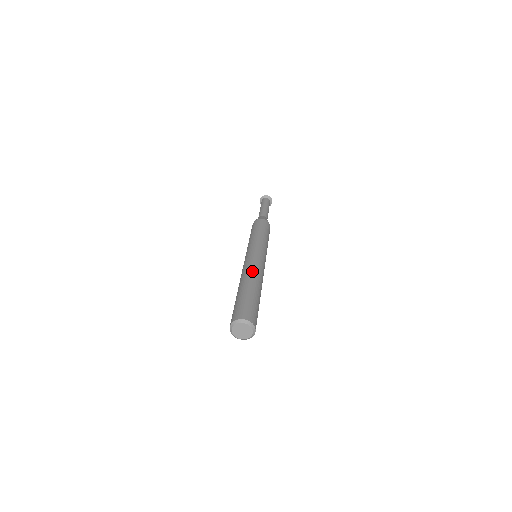
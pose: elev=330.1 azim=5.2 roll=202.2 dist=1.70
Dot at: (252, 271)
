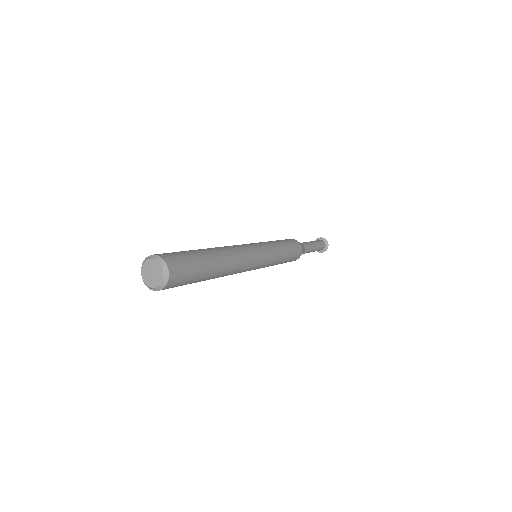
Dot at: occluded
